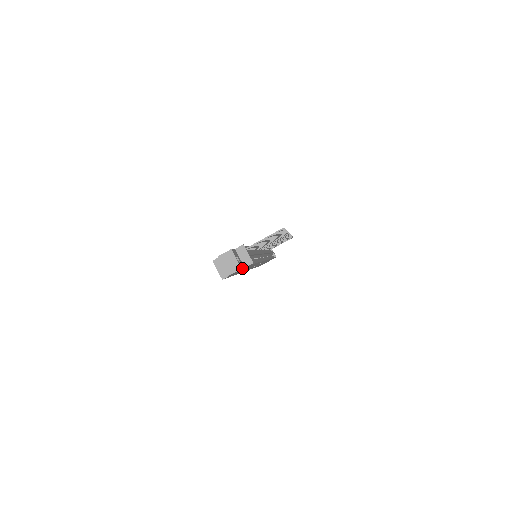
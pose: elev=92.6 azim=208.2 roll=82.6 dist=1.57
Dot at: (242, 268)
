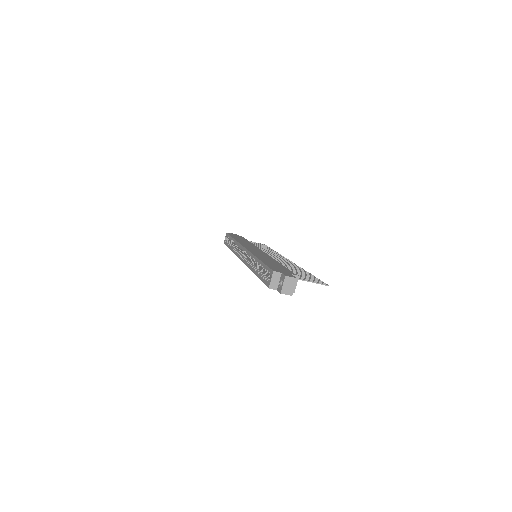
Dot at: (291, 294)
